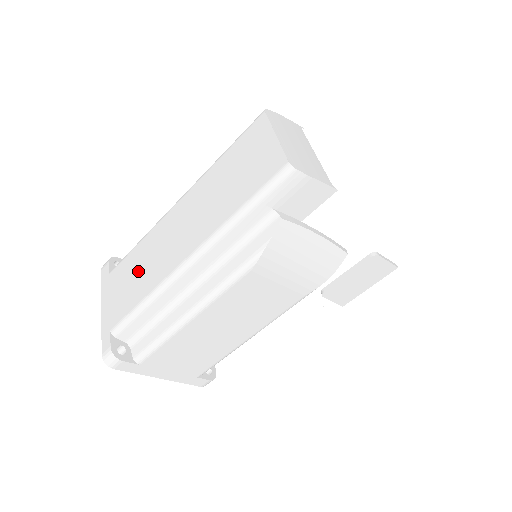
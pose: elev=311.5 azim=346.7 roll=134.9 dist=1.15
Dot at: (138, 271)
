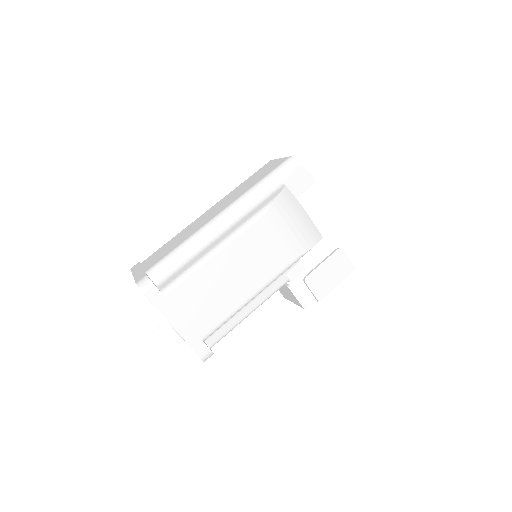
Dot at: (173, 243)
